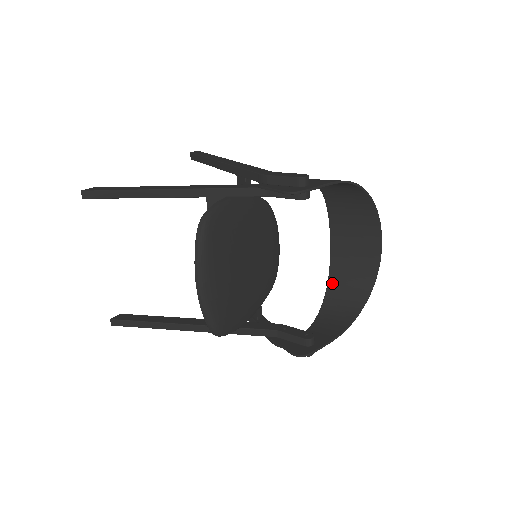
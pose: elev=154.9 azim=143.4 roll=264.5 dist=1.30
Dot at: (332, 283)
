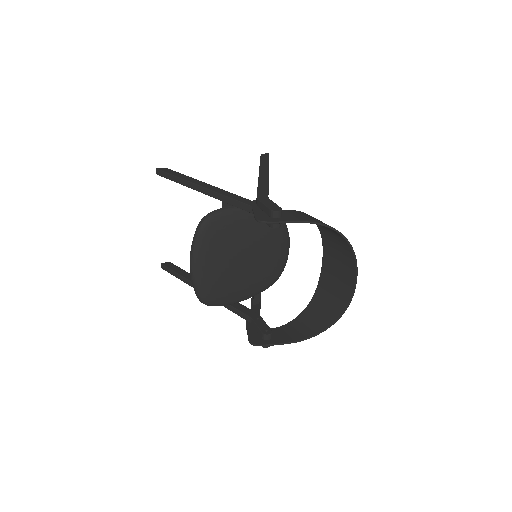
Dot at: (315, 299)
